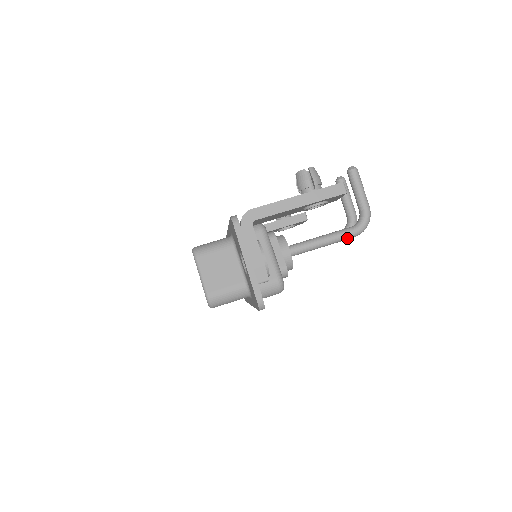
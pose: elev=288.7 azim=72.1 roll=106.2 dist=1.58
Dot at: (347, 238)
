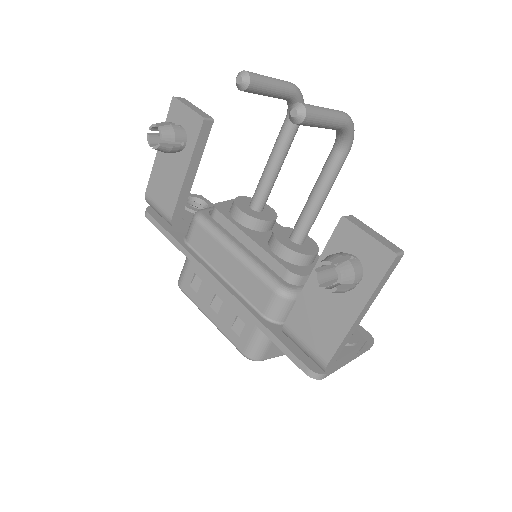
Dot at: (341, 165)
